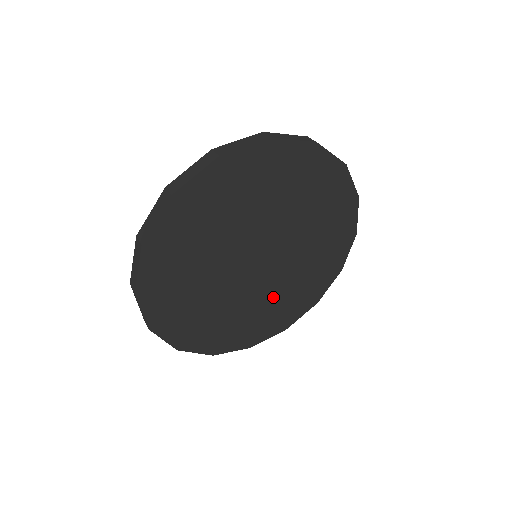
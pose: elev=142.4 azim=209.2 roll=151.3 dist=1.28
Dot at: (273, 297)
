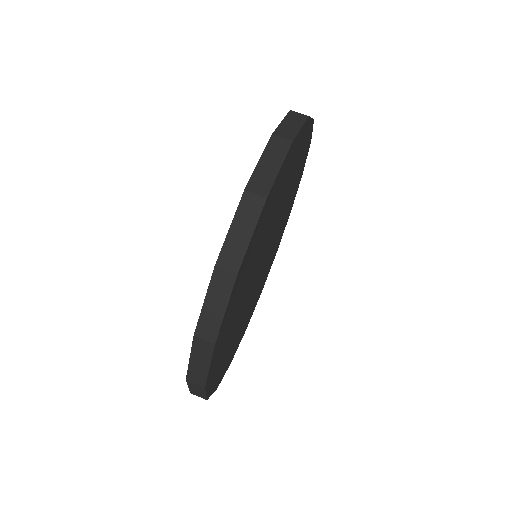
Dot at: occluded
